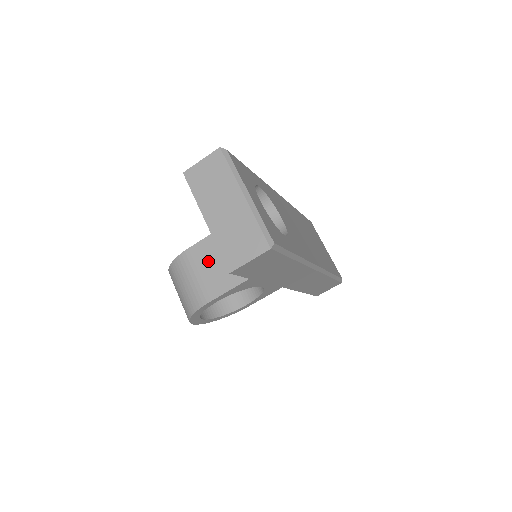
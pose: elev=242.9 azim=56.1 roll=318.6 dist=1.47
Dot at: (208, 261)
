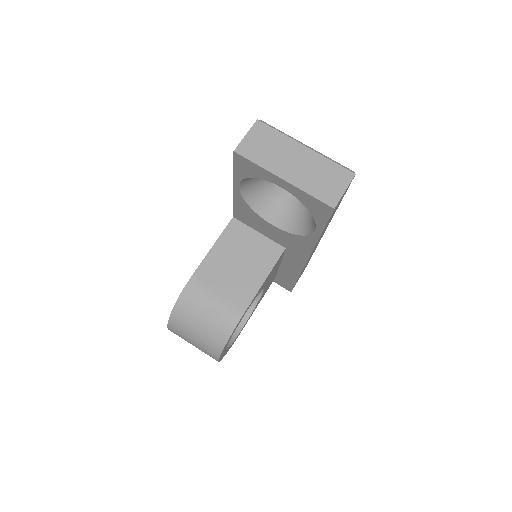
Dot at: (221, 276)
